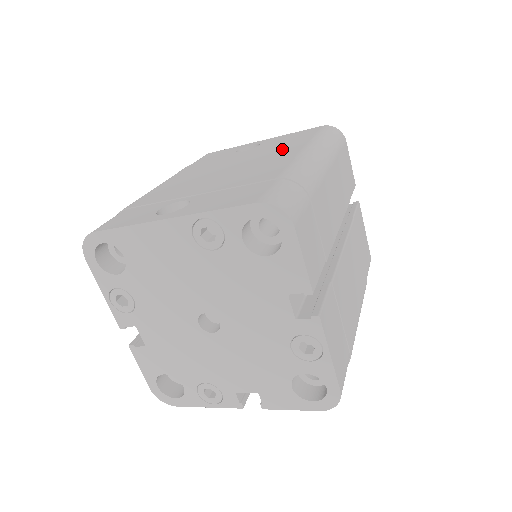
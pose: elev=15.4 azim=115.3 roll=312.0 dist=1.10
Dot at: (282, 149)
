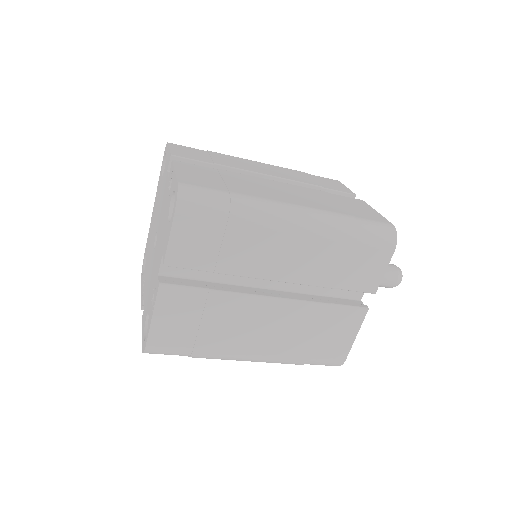
Dot at: occluded
